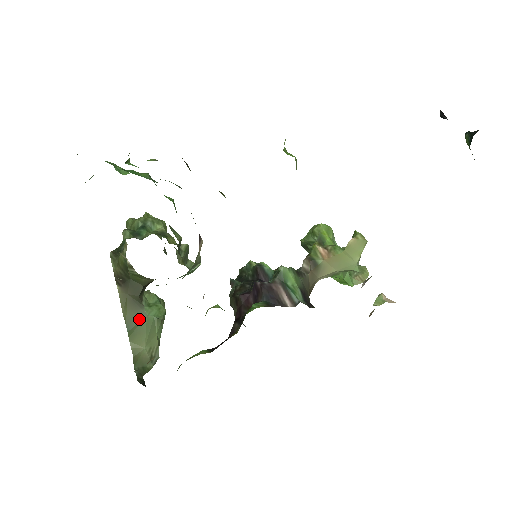
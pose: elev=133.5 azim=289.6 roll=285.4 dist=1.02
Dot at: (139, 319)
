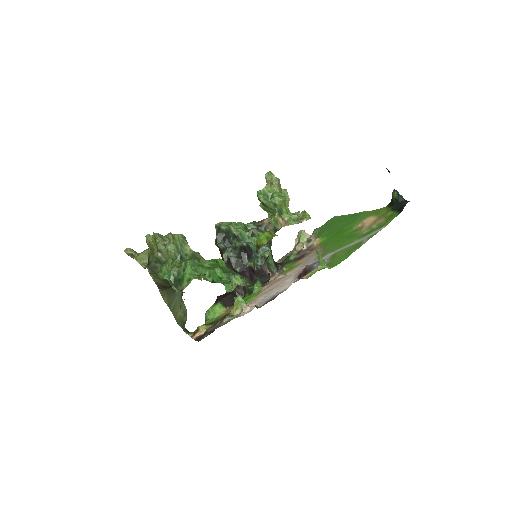
Dot at: (174, 299)
